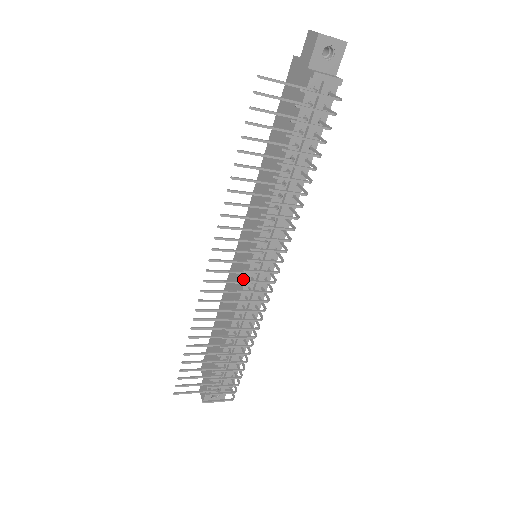
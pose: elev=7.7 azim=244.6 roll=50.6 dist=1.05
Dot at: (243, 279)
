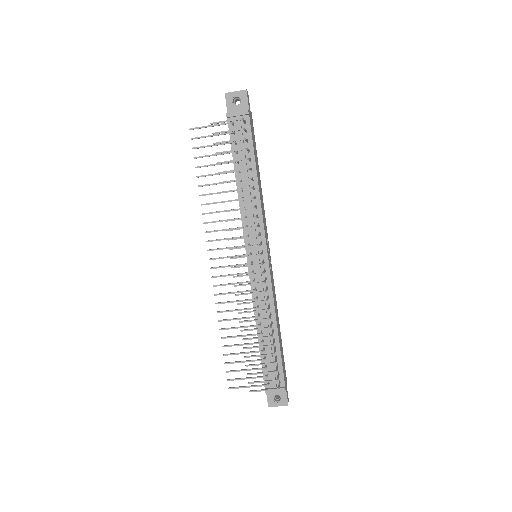
Dot at: occluded
